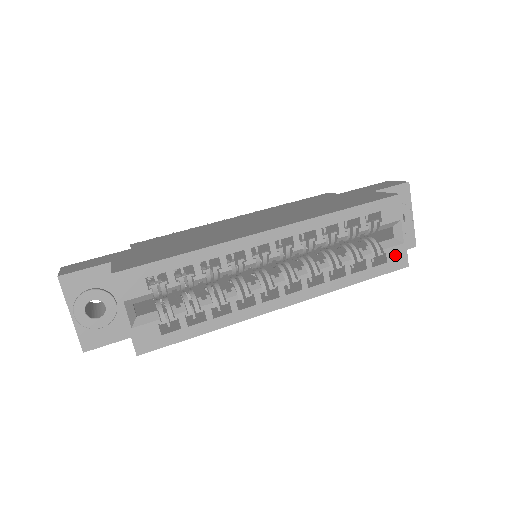
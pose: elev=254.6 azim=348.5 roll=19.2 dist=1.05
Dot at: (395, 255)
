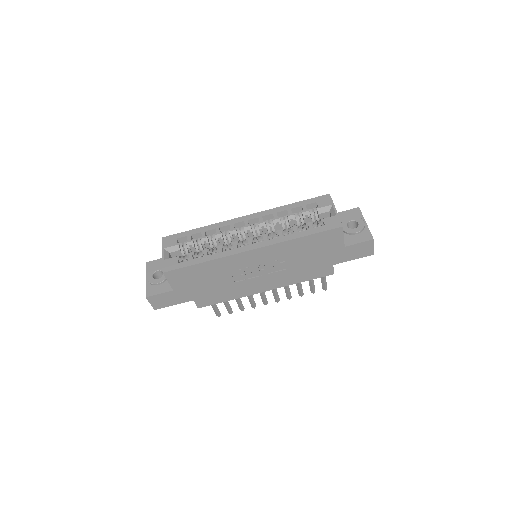
Dot at: (331, 221)
